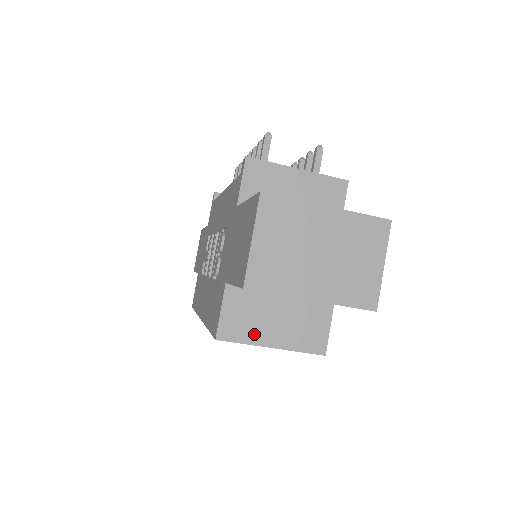
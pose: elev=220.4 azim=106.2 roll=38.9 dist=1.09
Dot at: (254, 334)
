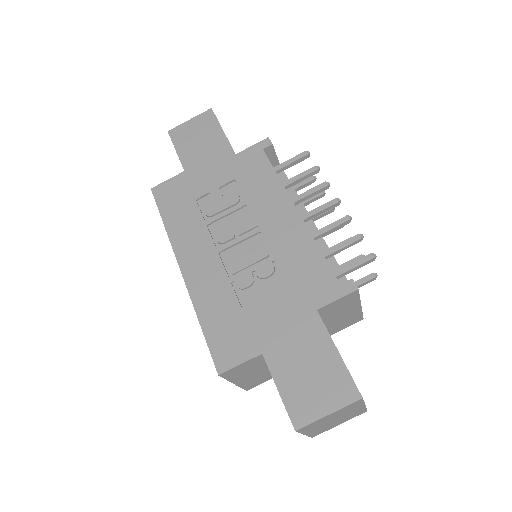
Dot at: (237, 377)
